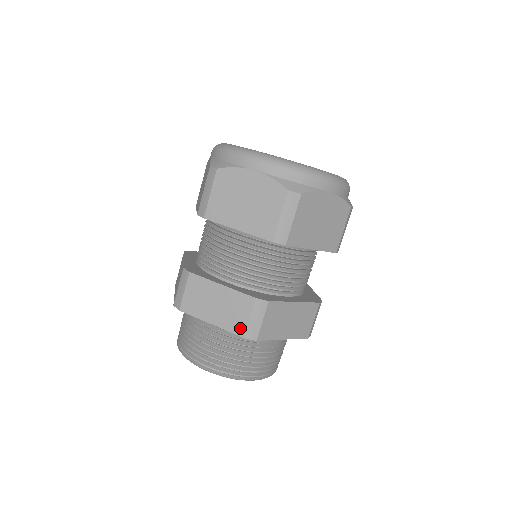
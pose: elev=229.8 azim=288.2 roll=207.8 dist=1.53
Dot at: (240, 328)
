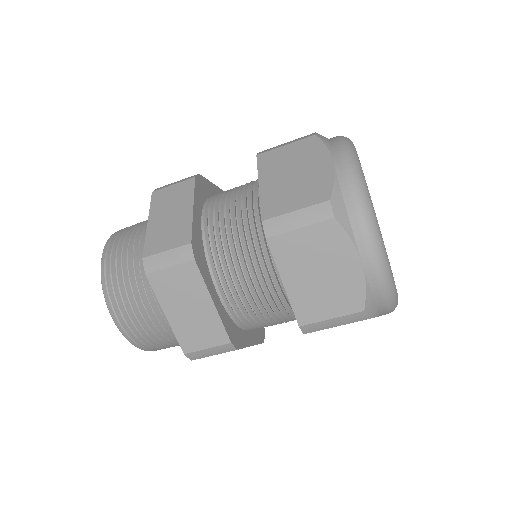
Dot at: (152, 248)
